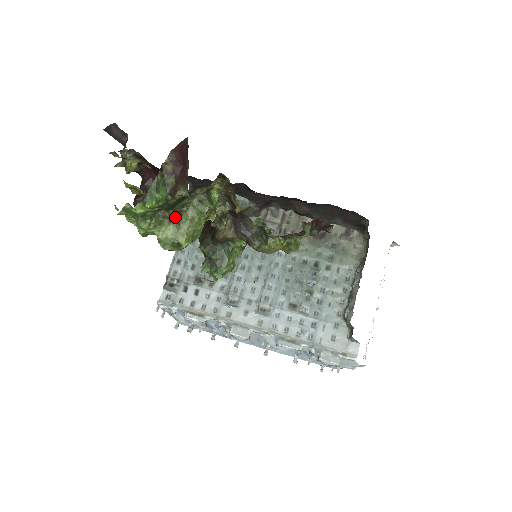
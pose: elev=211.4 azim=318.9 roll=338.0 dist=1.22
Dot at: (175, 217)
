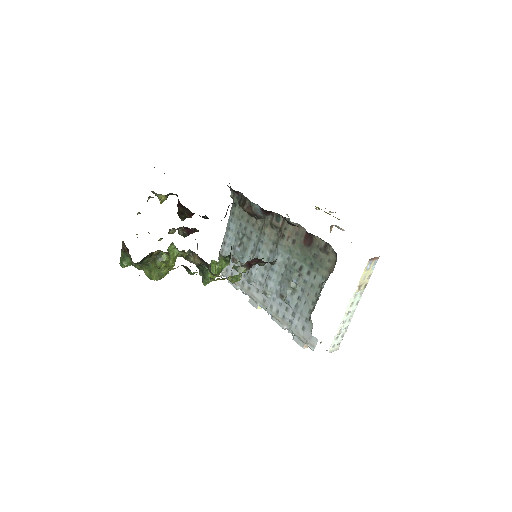
Dot at: (146, 266)
